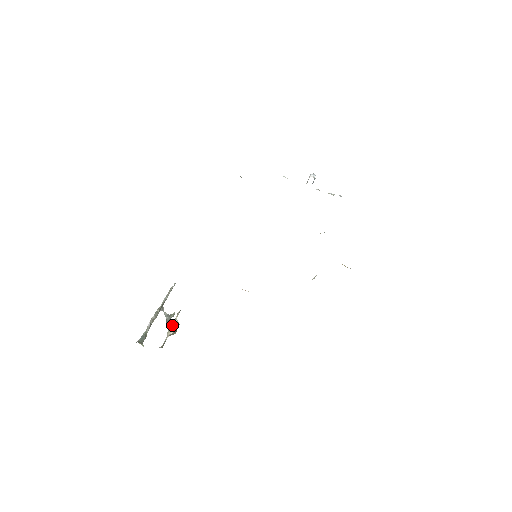
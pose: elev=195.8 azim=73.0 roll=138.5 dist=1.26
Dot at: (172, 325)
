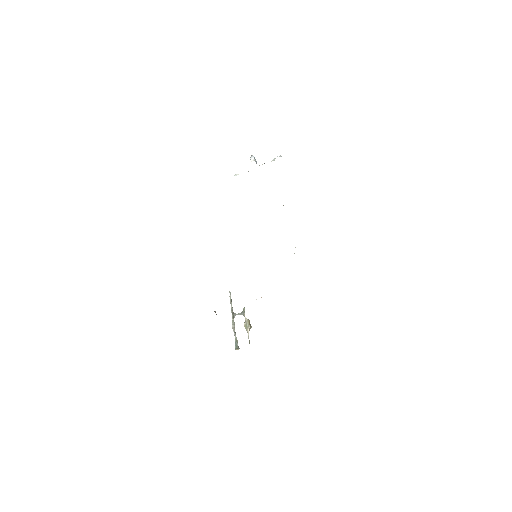
Dot at: (246, 324)
